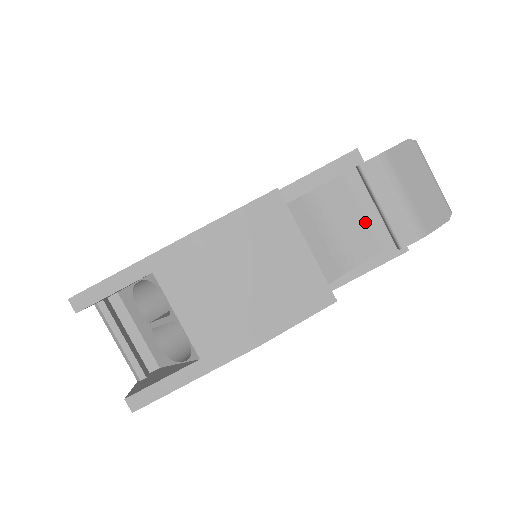
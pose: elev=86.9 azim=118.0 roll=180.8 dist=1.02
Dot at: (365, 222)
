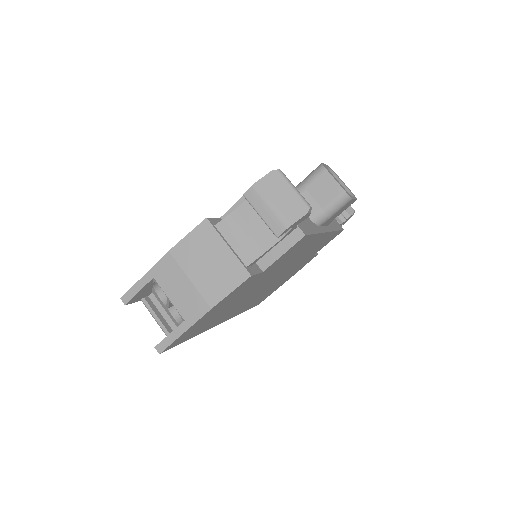
Dot at: (265, 225)
